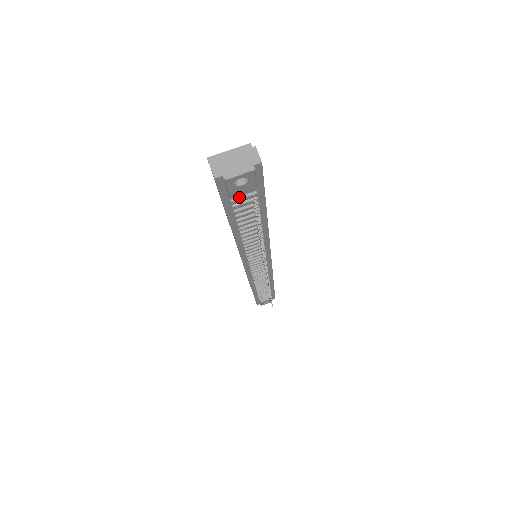
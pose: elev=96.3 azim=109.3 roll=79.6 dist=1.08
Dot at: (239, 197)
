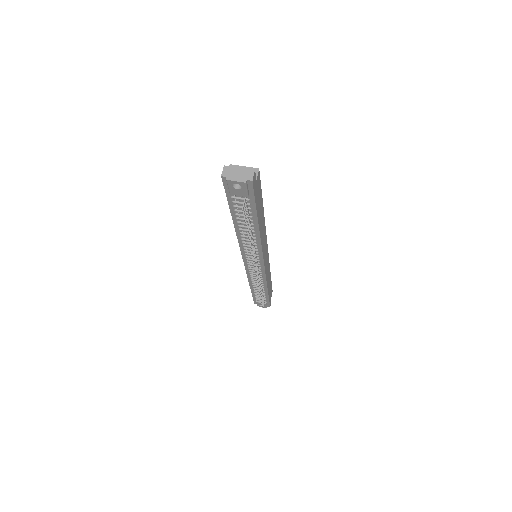
Dot at: (237, 197)
